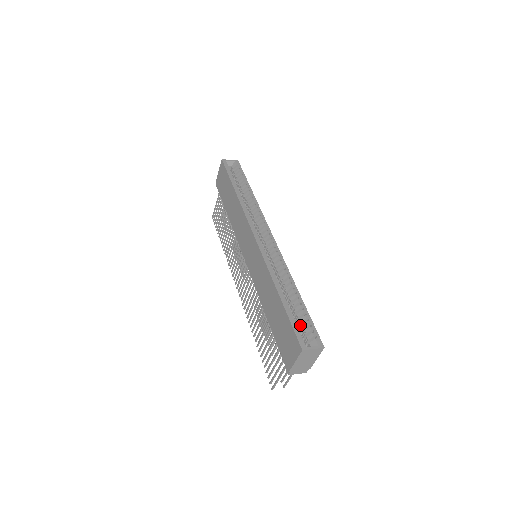
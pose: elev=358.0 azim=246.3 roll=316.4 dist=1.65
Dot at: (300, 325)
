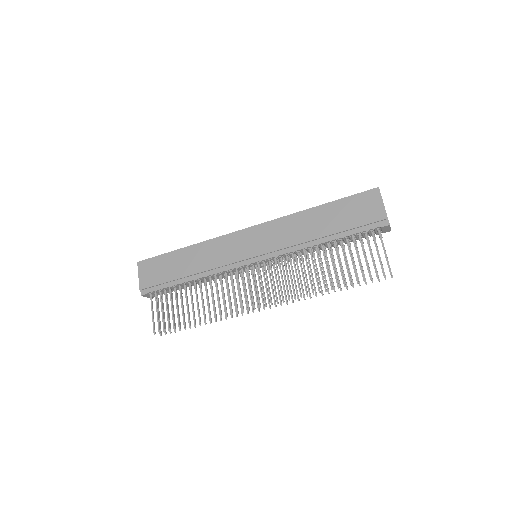
Dot at: occluded
